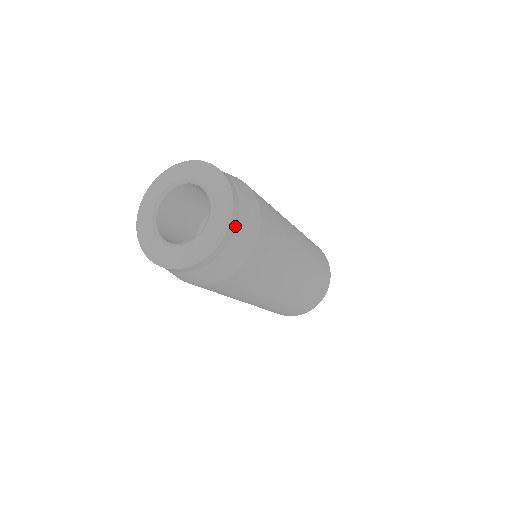
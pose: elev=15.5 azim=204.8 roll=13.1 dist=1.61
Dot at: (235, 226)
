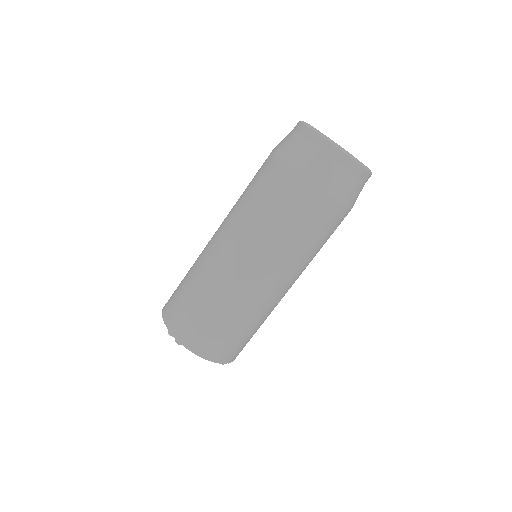
Dot at: (352, 171)
